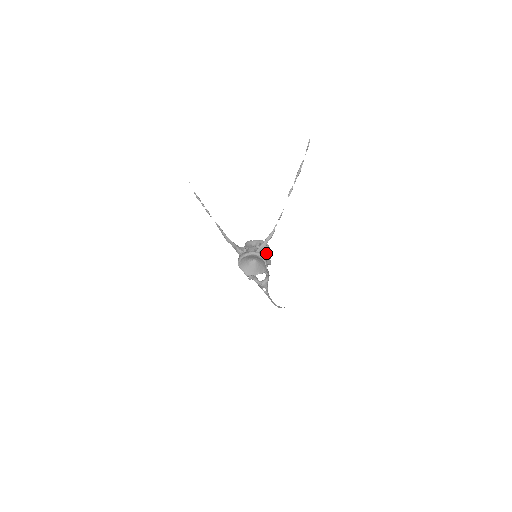
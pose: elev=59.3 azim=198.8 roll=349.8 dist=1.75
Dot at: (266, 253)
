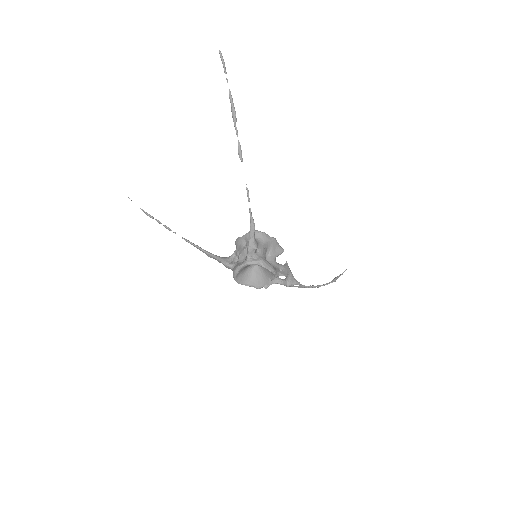
Dot at: (266, 246)
